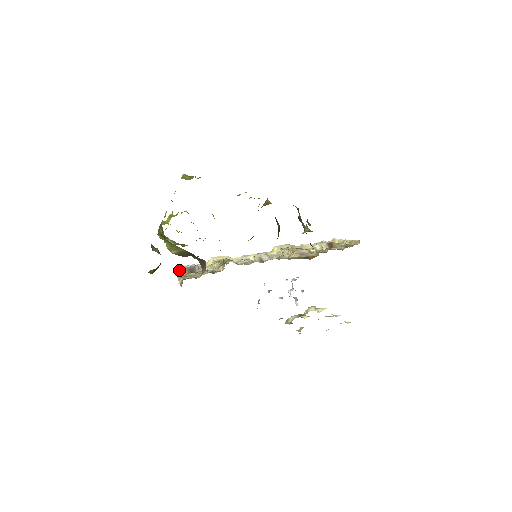
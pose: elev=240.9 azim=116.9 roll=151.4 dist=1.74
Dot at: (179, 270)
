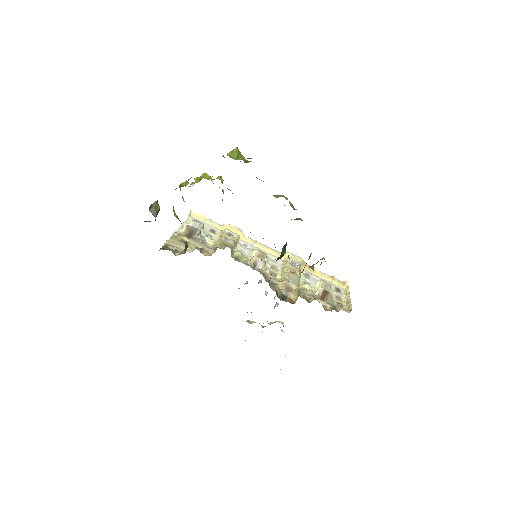
Dot at: (193, 216)
